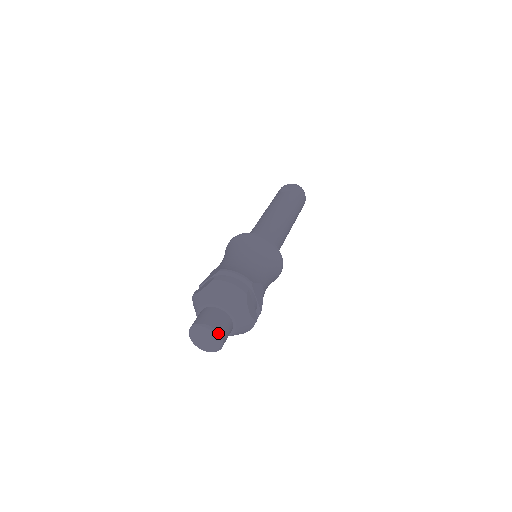
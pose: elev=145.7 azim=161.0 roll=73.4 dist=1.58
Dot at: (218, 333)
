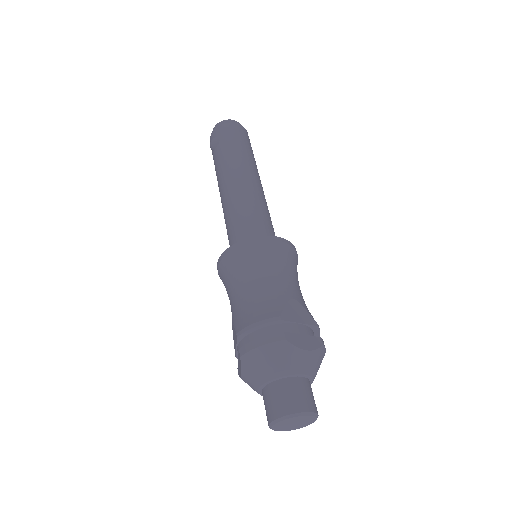
Dot at: (300, 413)
